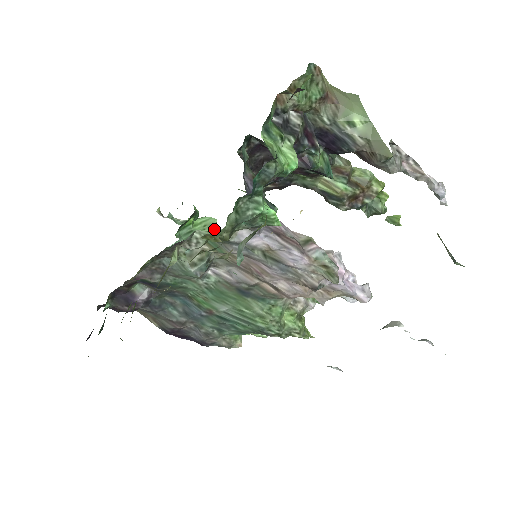
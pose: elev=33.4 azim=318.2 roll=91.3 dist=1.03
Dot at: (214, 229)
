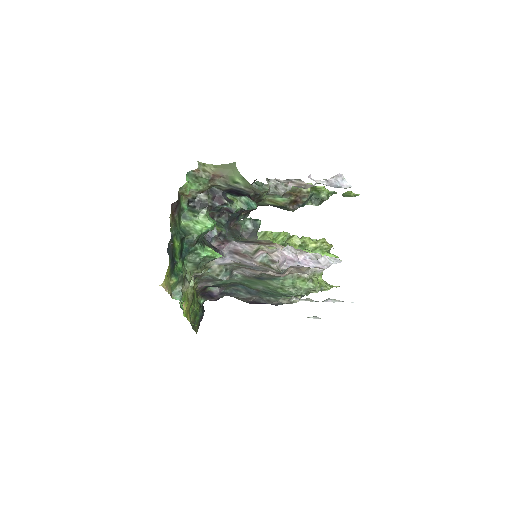
Dot at: occluded
